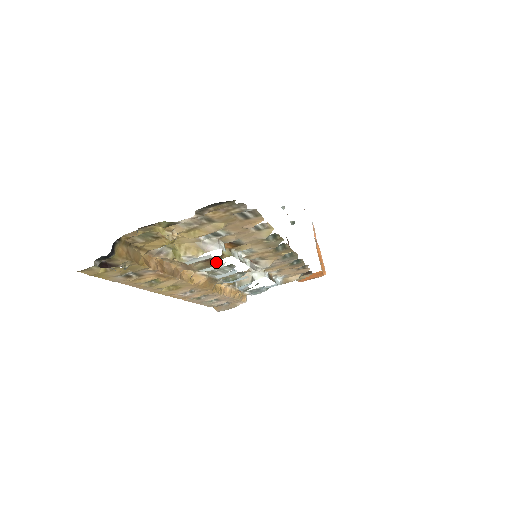
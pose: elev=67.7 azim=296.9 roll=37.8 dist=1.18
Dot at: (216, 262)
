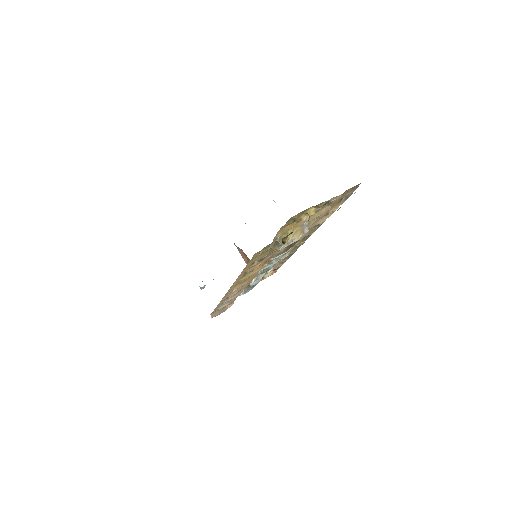
Dot at: occluded
